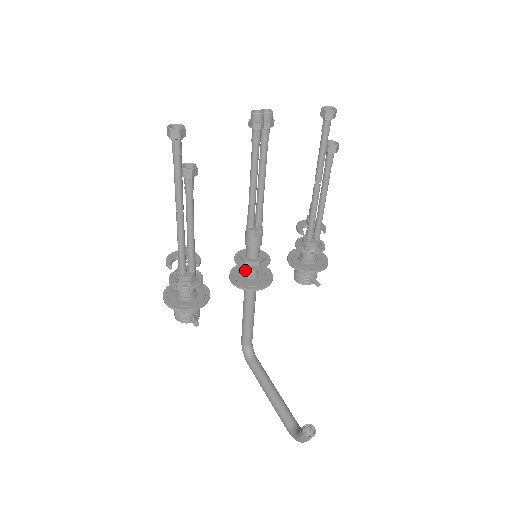
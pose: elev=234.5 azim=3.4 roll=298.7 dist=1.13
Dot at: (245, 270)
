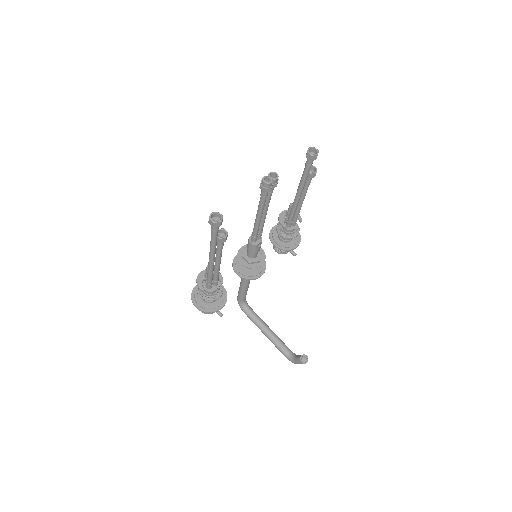
Dot at: occluded
